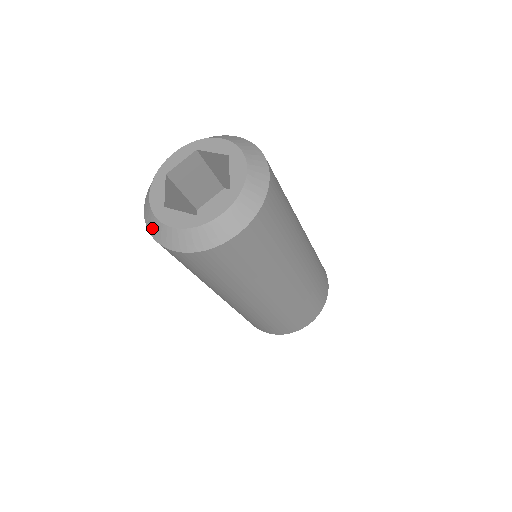
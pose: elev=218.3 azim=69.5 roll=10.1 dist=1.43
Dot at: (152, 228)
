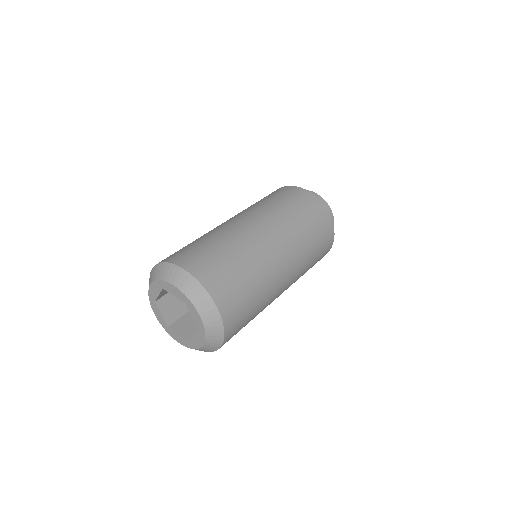
Dot at: occluded
